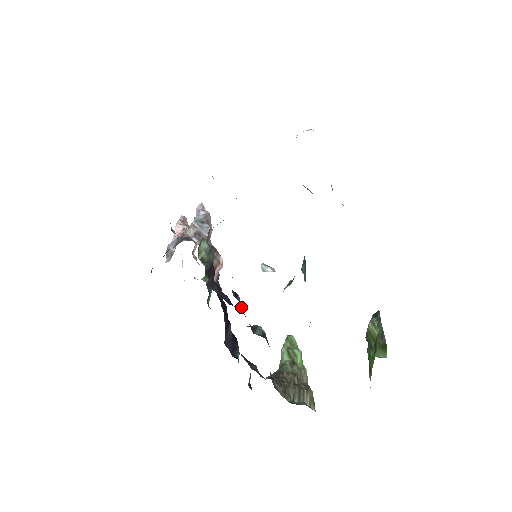
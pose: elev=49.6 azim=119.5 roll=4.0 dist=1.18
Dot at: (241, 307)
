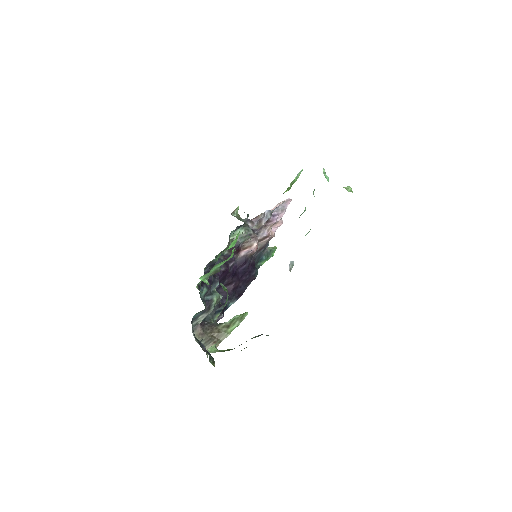
Dot at: (210, 279)
